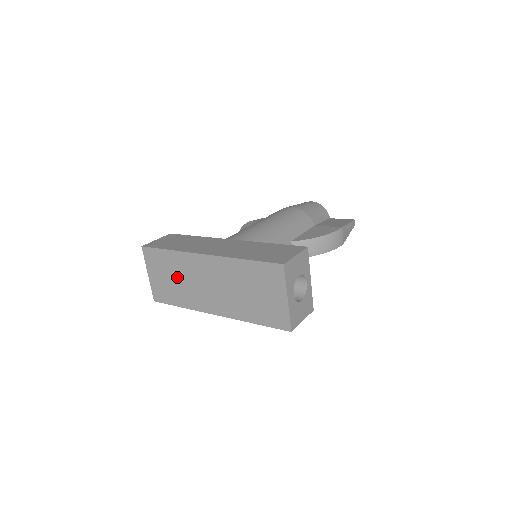
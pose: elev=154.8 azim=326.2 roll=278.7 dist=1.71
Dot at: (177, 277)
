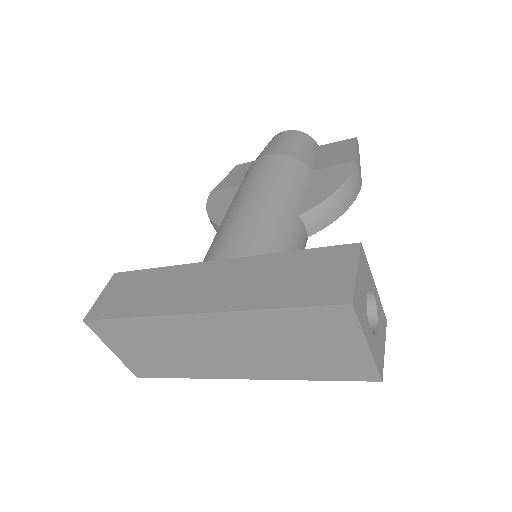
Dot at: (161, 347)
